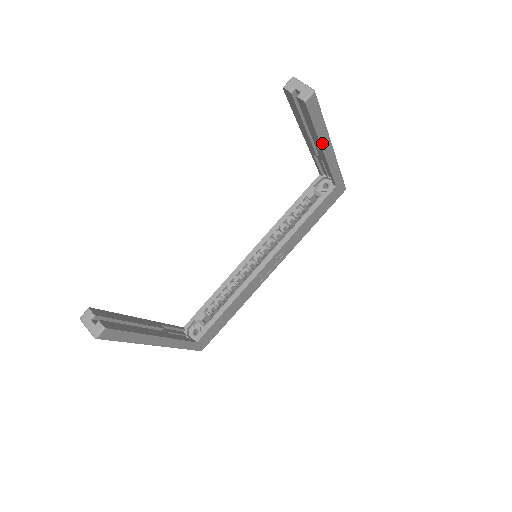
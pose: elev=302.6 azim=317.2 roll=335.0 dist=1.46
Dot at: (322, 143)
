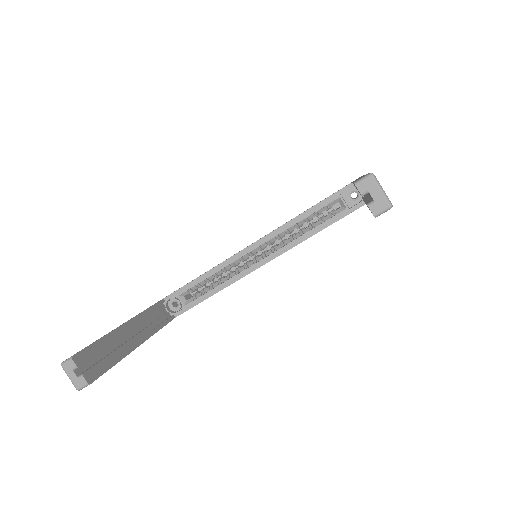
Dot at: occluded
